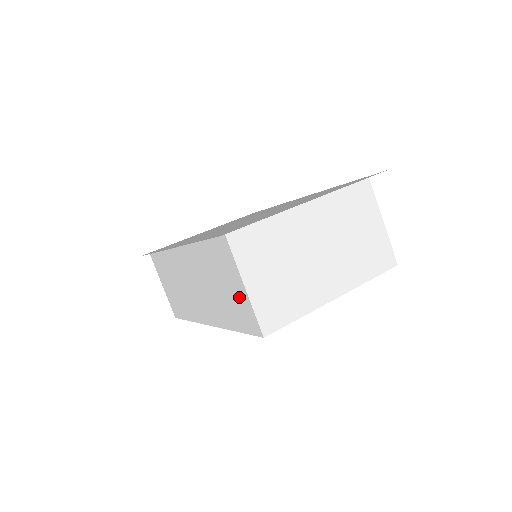
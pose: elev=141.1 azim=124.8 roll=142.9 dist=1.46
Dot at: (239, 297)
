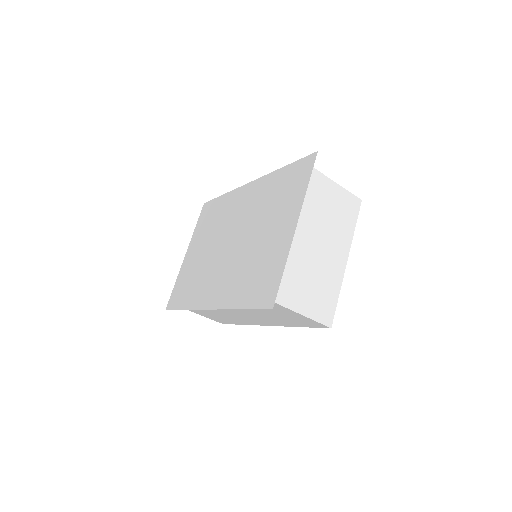
Dot at: (297, 318)
